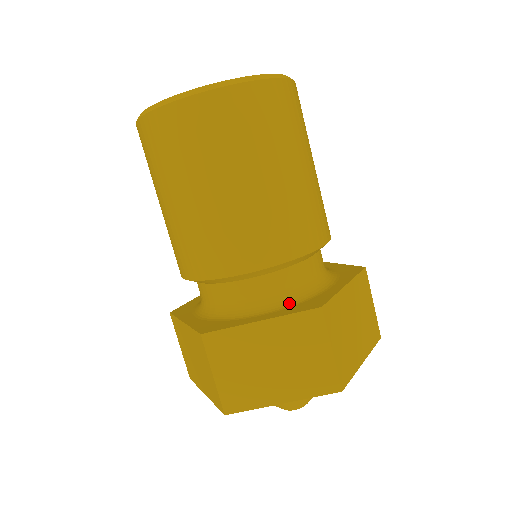
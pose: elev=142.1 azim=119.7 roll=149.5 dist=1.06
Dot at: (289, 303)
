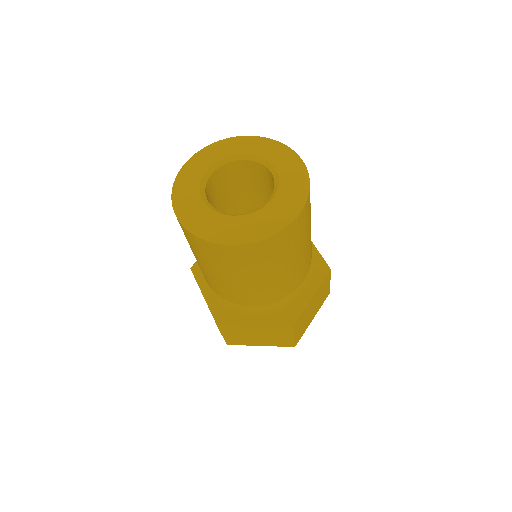
Dot at: (307, 276)
